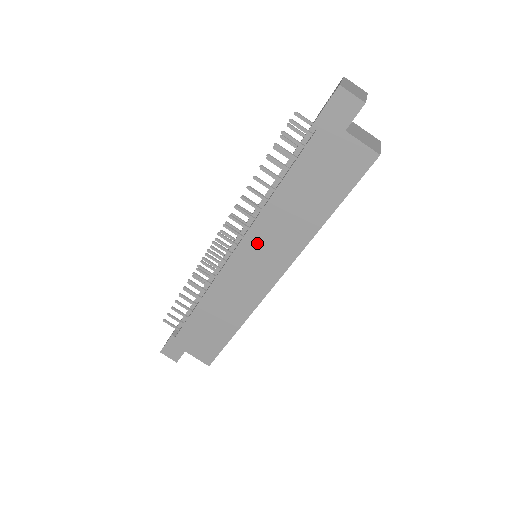
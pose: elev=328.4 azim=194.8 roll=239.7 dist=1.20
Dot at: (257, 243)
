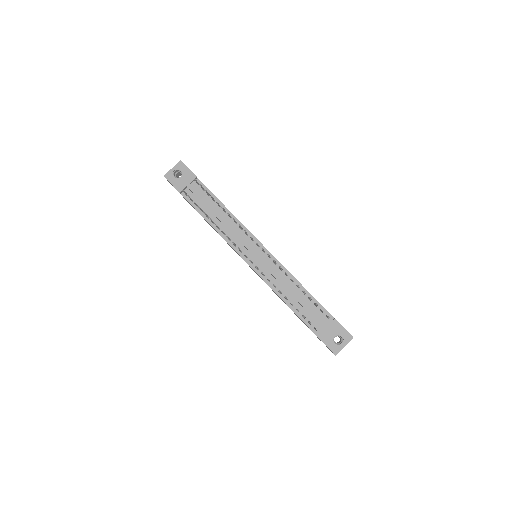
Dot at: occluded
